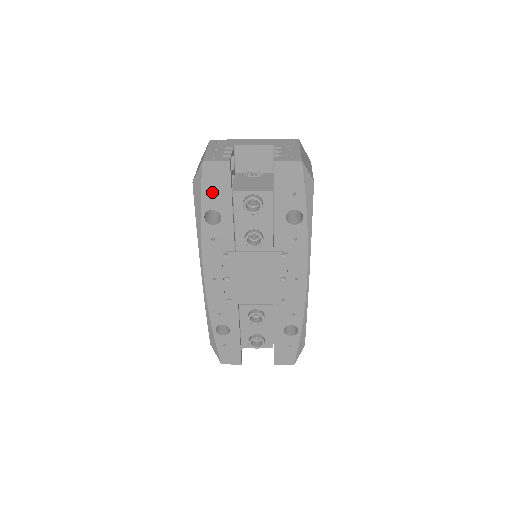
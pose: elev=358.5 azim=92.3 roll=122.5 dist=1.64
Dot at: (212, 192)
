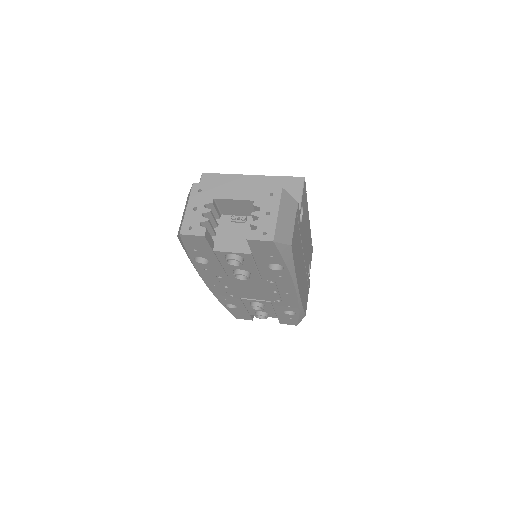
Dot at: (195, 249)
